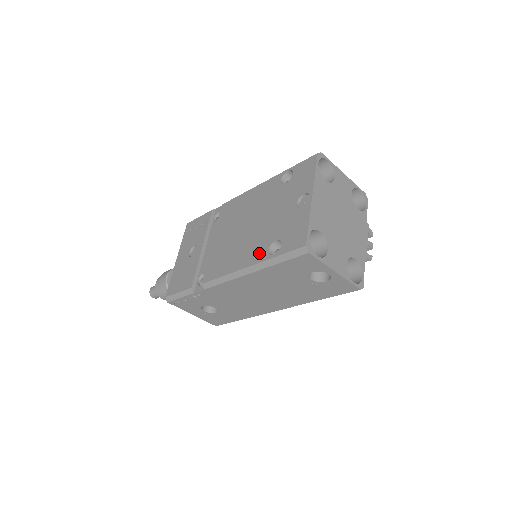
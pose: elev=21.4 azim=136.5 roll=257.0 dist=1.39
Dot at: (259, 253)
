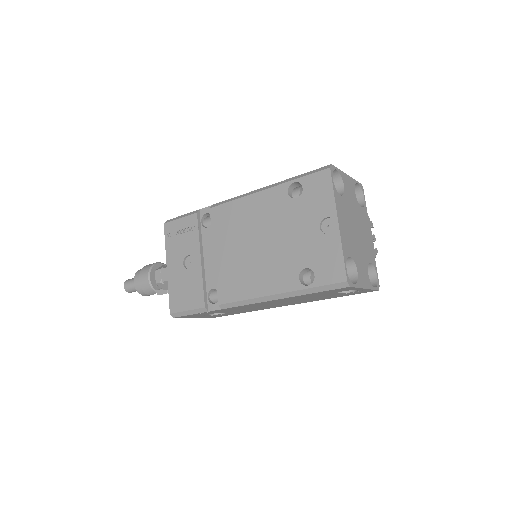
Dot at: (287, 280)
